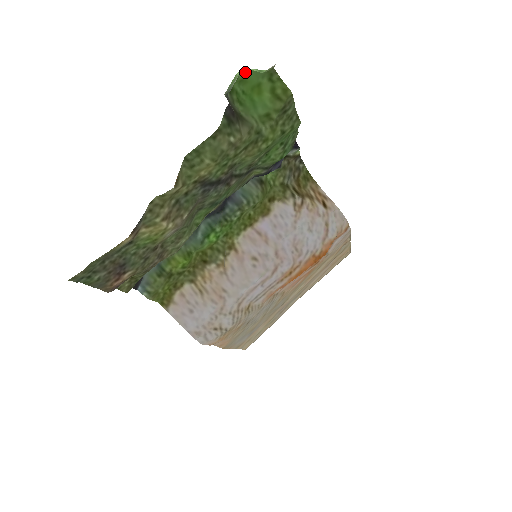
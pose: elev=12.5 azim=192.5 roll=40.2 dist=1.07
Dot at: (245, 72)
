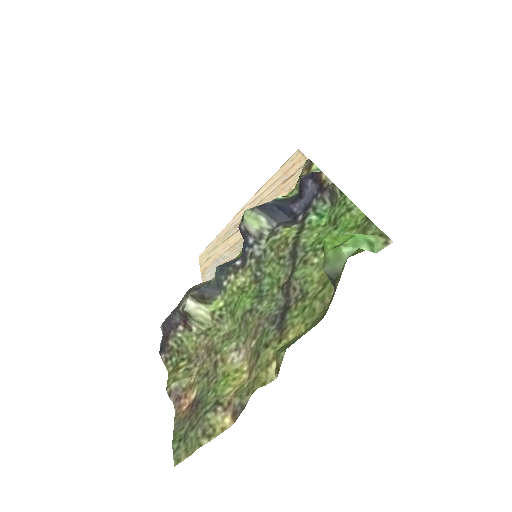
Dot at: (348, 239)
